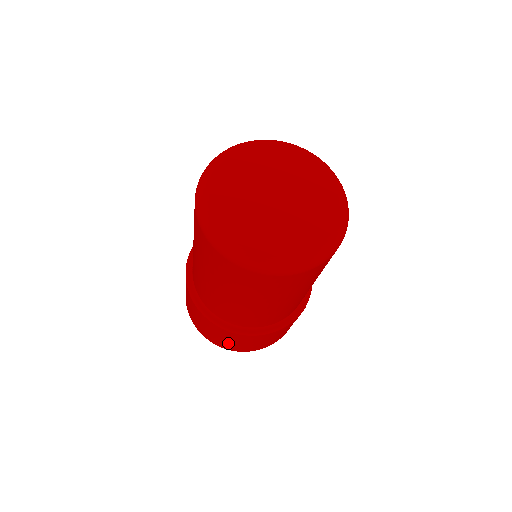
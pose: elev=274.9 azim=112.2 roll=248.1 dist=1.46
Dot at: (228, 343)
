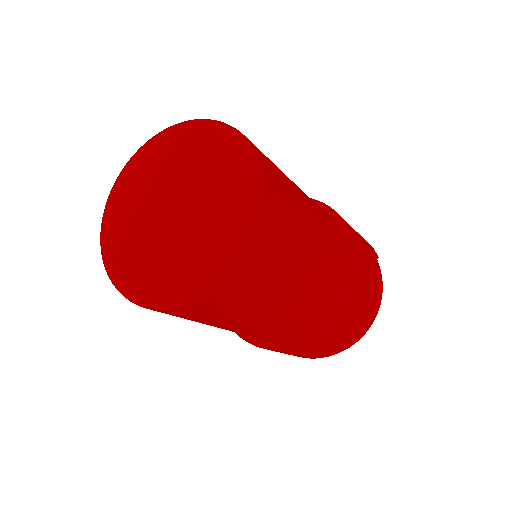
Dot at: (336, 345)
